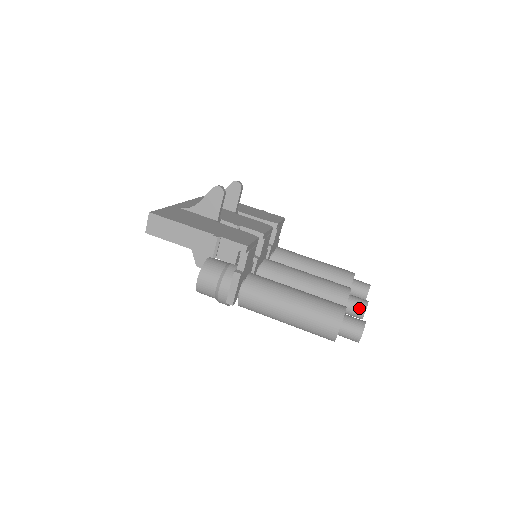
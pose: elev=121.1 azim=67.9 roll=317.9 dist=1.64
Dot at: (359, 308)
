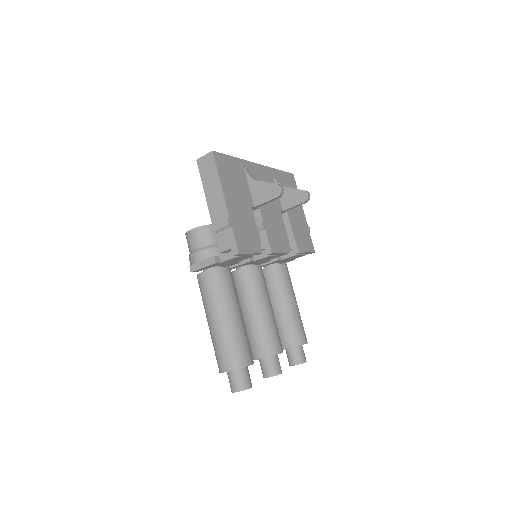
Dot at: (269, 370)
